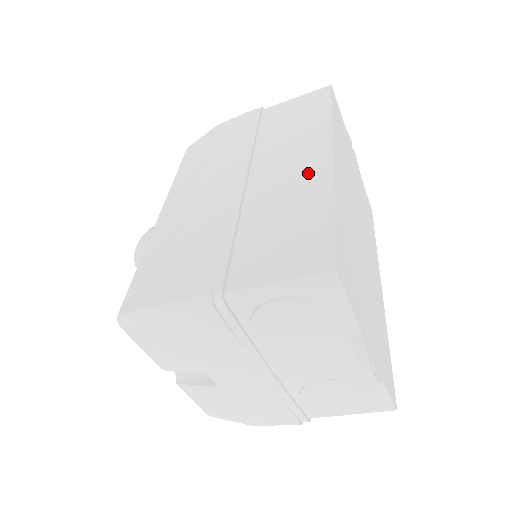
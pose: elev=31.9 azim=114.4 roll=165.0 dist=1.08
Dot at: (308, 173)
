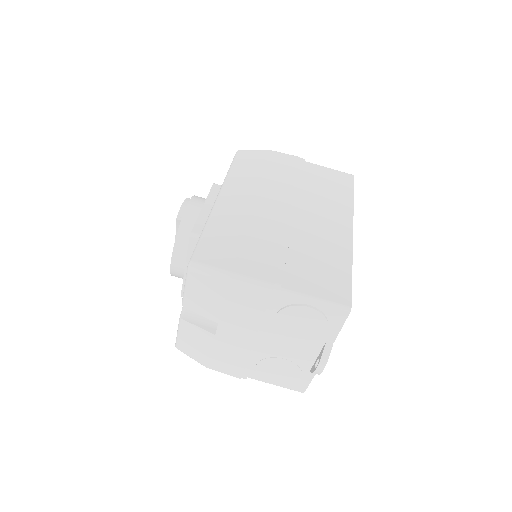
Dot at: (337, 234)
